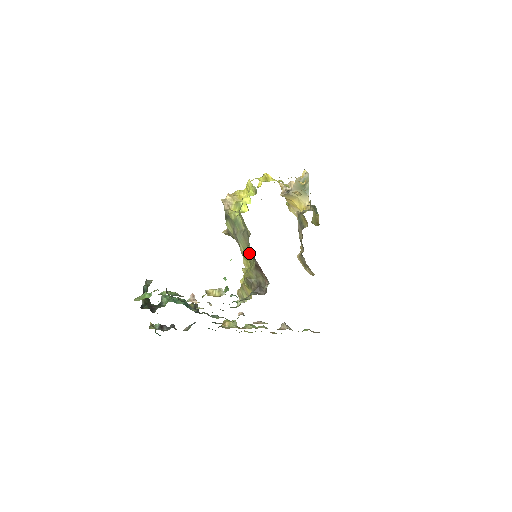
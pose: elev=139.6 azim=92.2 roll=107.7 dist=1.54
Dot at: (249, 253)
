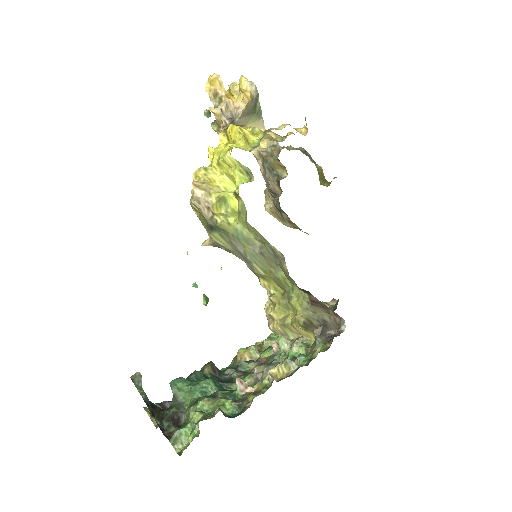
Dot at: (281, 278)
